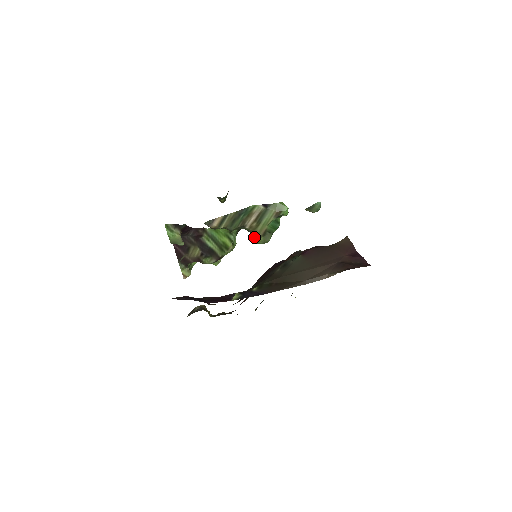
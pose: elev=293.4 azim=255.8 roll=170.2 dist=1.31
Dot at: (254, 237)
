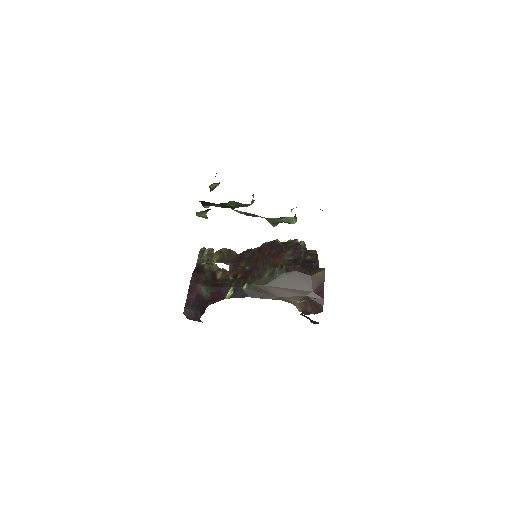
Dot at: occluded
